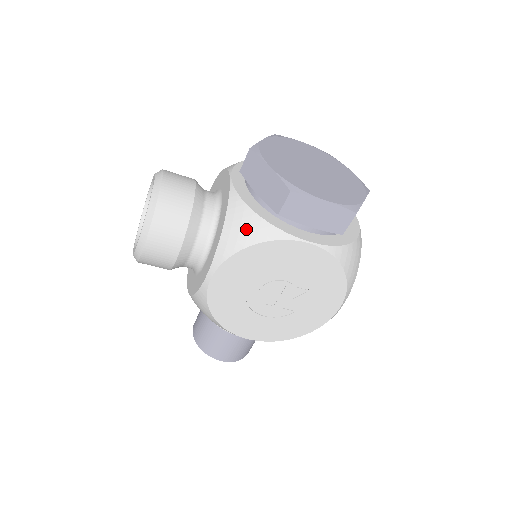
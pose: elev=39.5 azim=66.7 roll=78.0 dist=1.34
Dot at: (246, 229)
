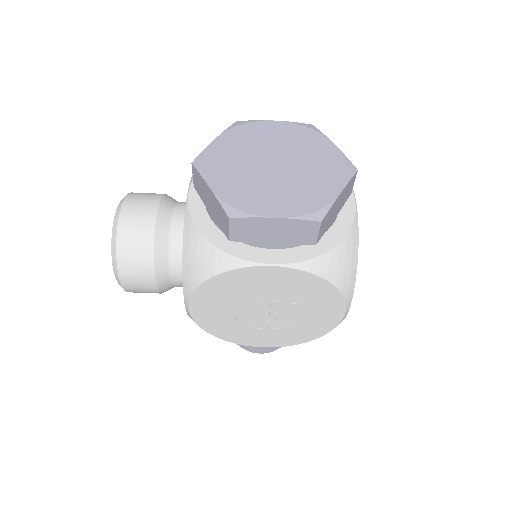
Dot at: (201, 260)
